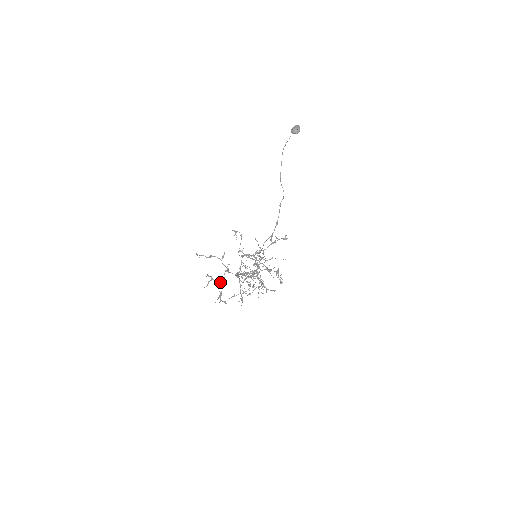
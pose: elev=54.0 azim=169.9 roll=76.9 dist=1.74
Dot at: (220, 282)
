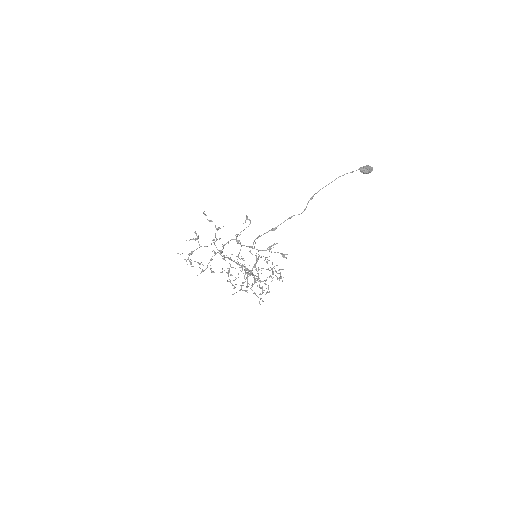
Dot at: occluded
